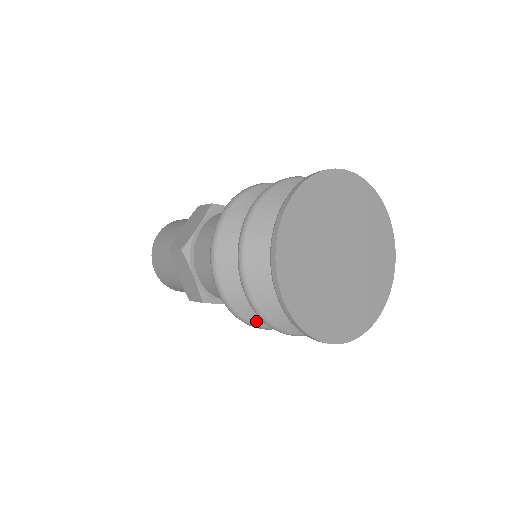
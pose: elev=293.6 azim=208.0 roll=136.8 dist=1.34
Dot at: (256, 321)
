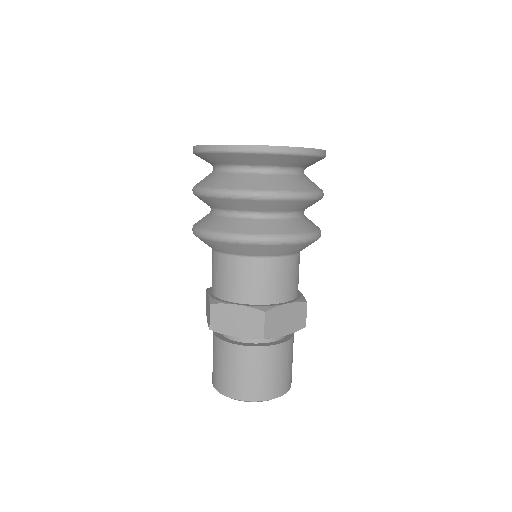
Dot at: (216, 229)
